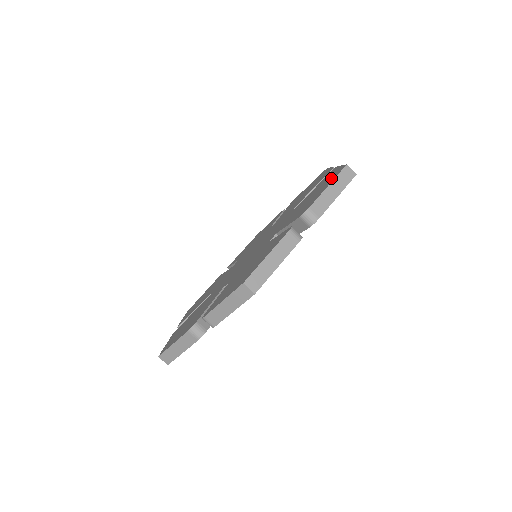
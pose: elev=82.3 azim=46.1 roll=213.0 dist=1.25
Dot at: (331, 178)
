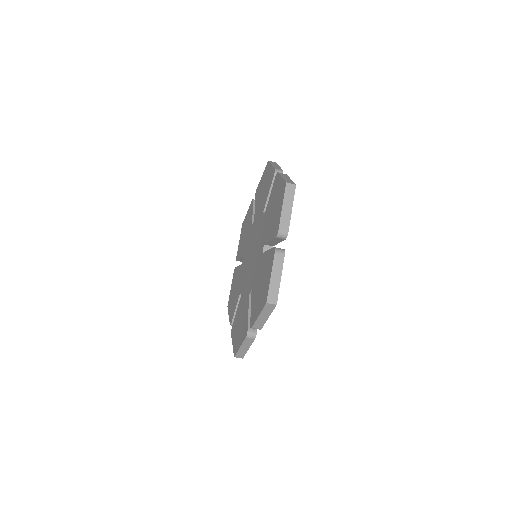
Dot at: (280, 194)
